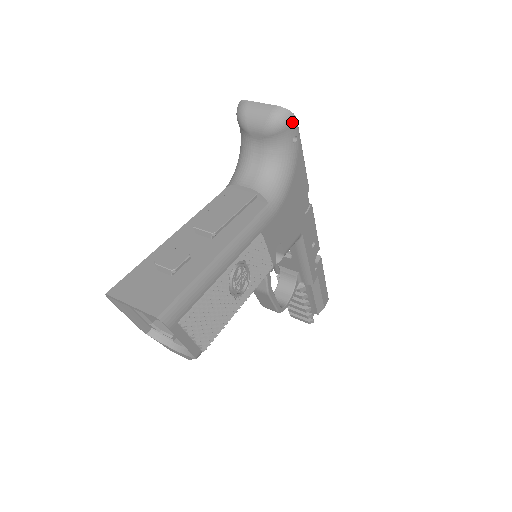
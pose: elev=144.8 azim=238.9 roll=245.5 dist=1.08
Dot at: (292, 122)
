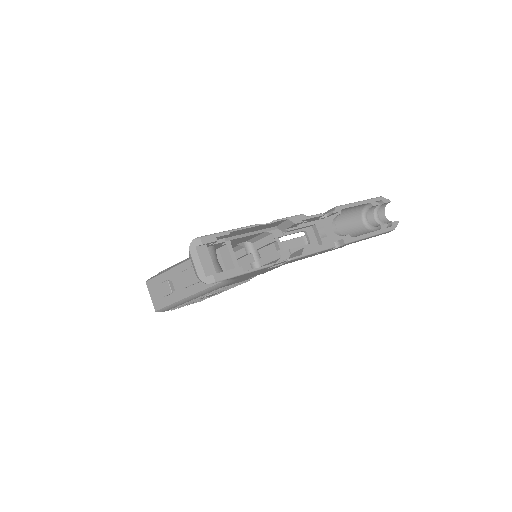
Dot at: occluded
